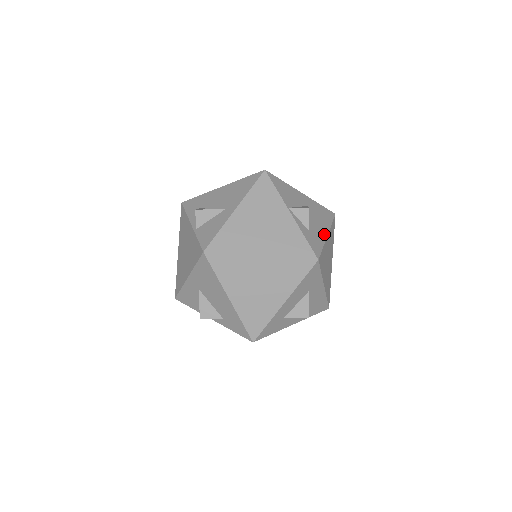
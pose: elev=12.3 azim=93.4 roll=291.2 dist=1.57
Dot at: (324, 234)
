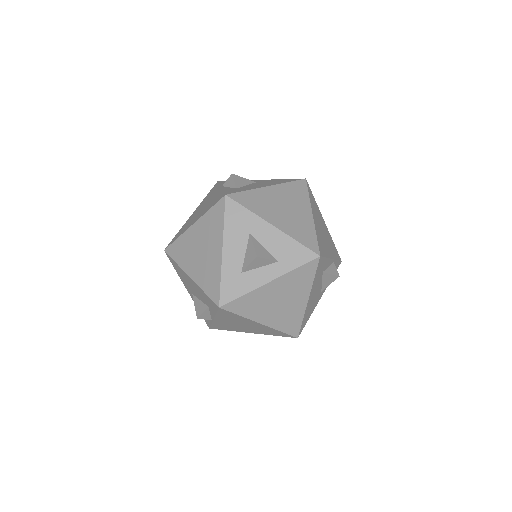
Dot at: (262, 187)
